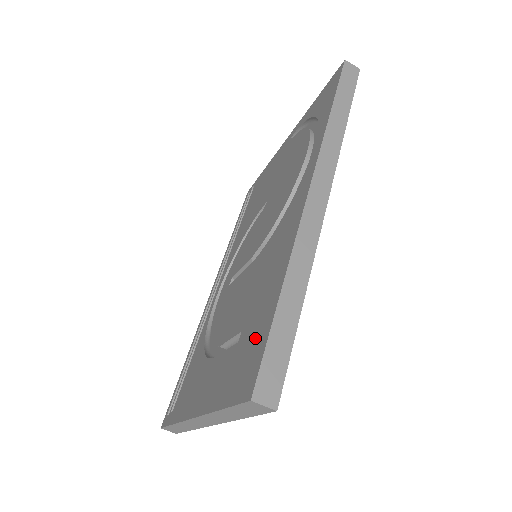
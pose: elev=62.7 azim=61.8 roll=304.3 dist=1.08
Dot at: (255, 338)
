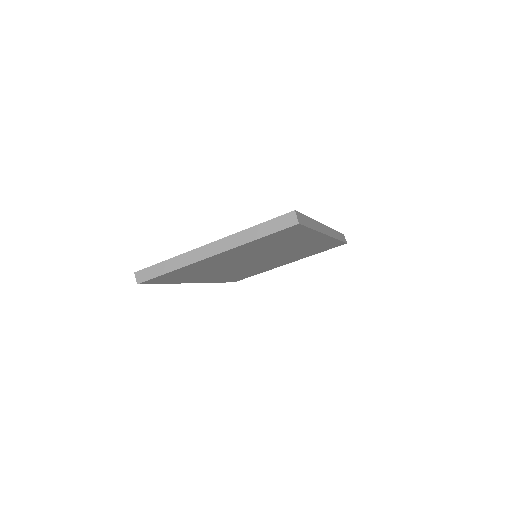
Dot at: occluded
